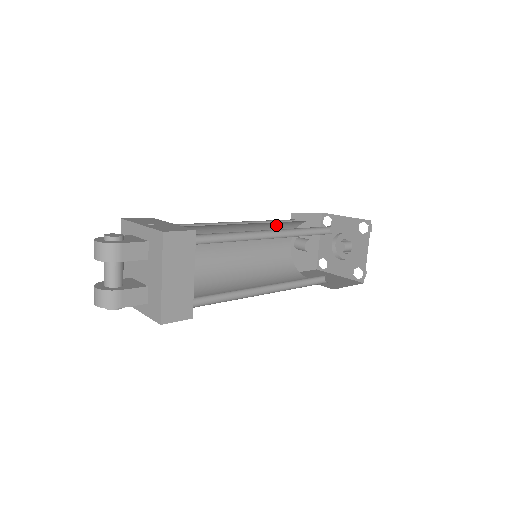
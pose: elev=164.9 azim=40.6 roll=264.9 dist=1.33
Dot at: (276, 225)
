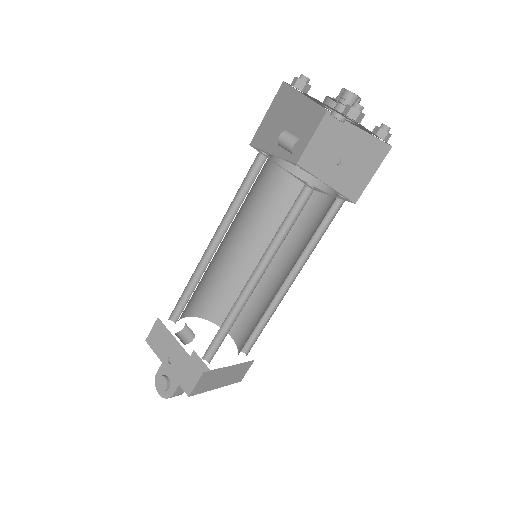
Dot at: occluded
